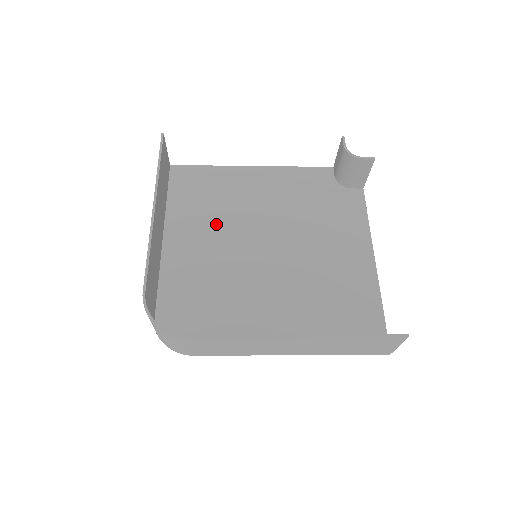
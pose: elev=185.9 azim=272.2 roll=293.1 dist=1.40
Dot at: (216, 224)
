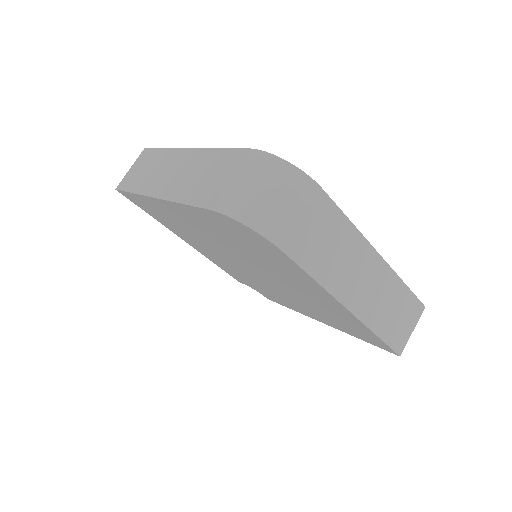
Dot at: occluded
